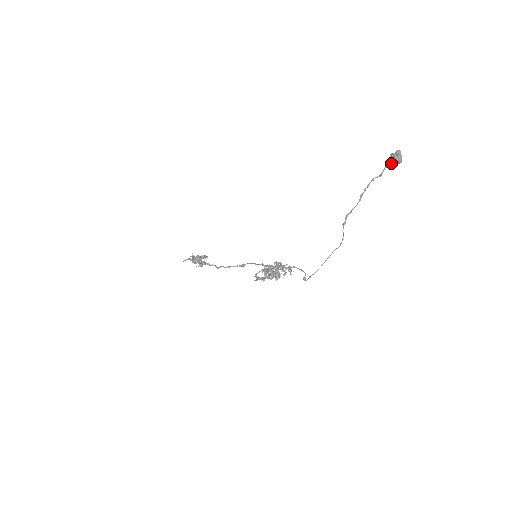
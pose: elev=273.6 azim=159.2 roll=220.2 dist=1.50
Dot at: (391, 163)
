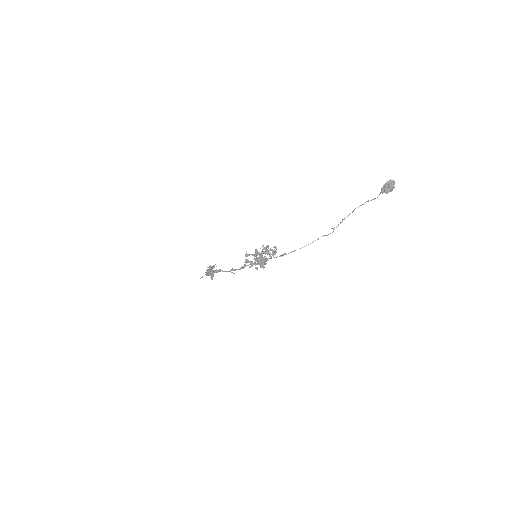
Dot at: (385, 189)
